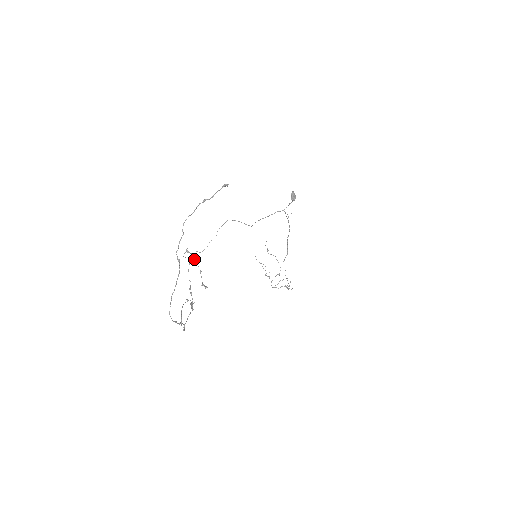
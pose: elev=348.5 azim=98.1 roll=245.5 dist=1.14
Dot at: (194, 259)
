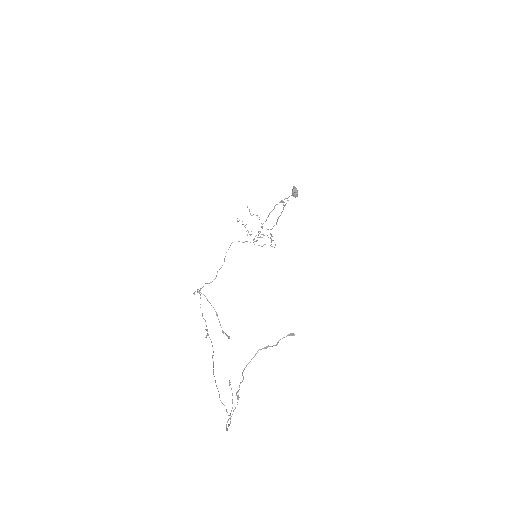
Dot at: (208, 301)
